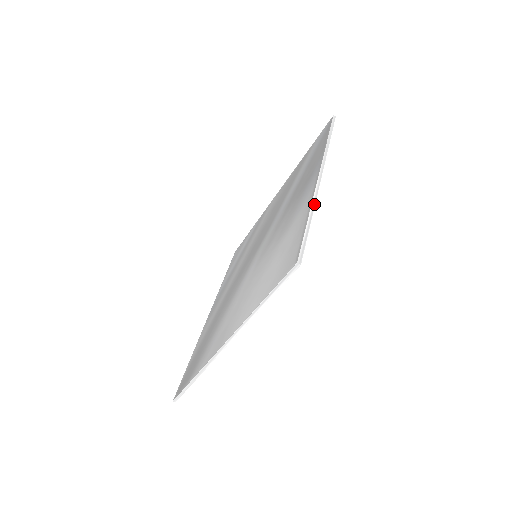
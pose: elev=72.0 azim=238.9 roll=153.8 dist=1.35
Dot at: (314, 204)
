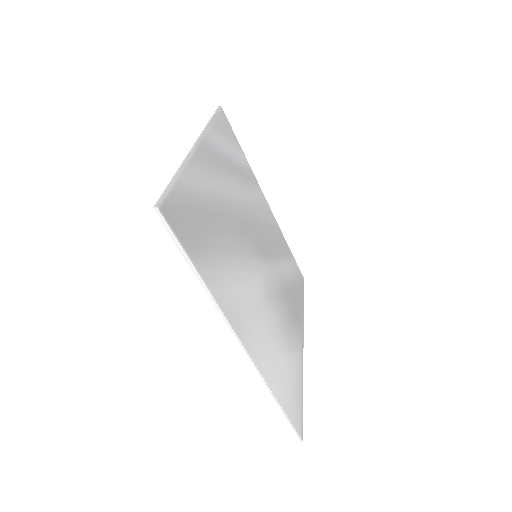
Dot at: (268, 388)
